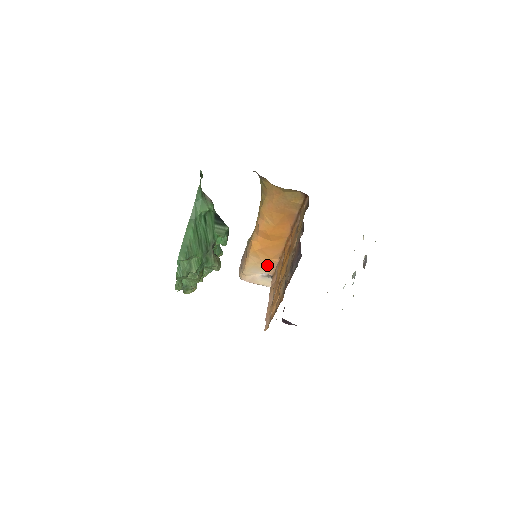
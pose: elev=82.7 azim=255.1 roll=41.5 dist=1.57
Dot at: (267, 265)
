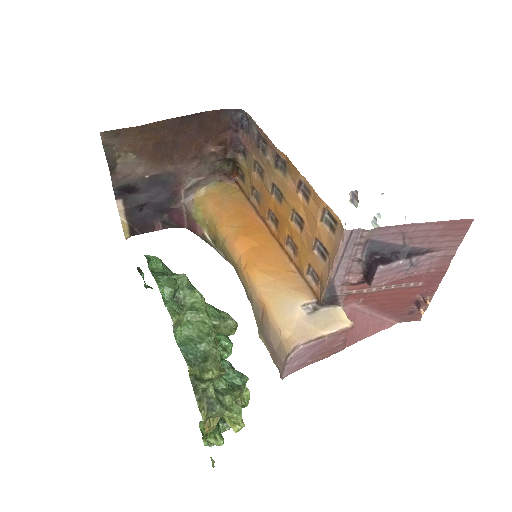
Dot at: (291, 286)
